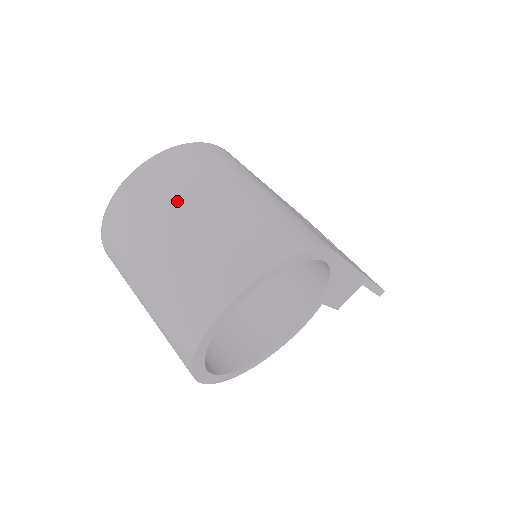
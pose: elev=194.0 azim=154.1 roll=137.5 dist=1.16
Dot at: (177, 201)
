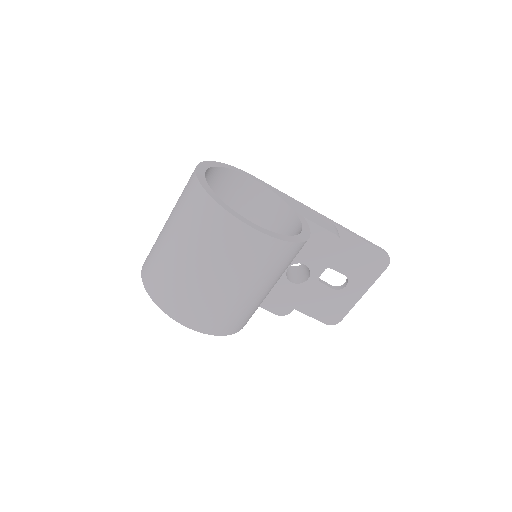
Dot at: occluded
